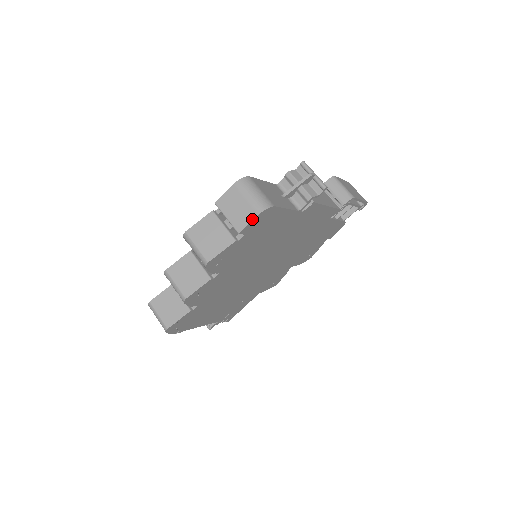
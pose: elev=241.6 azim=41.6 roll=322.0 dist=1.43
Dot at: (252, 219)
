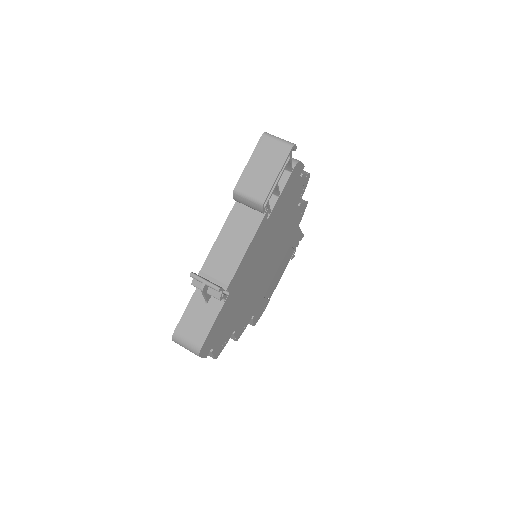
Dot at: (201, 357)
